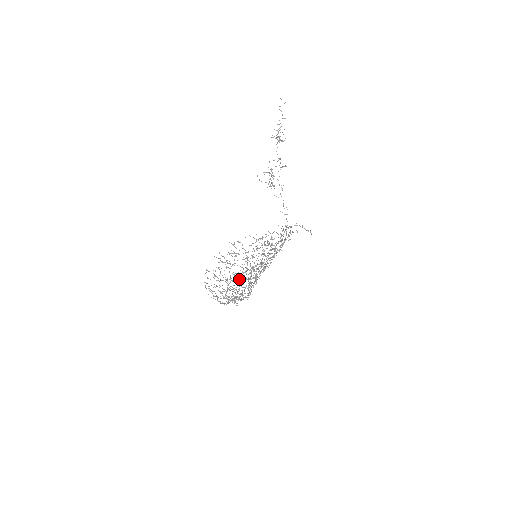
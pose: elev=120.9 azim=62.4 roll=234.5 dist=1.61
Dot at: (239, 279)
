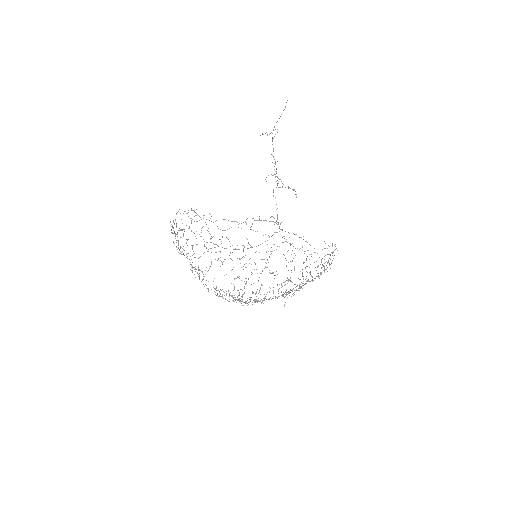
Dot at: occluded
